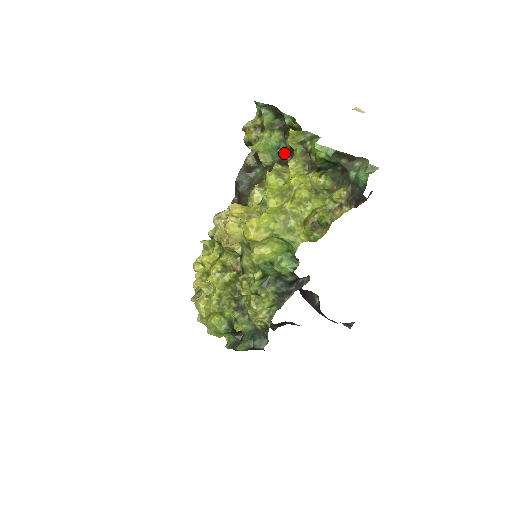
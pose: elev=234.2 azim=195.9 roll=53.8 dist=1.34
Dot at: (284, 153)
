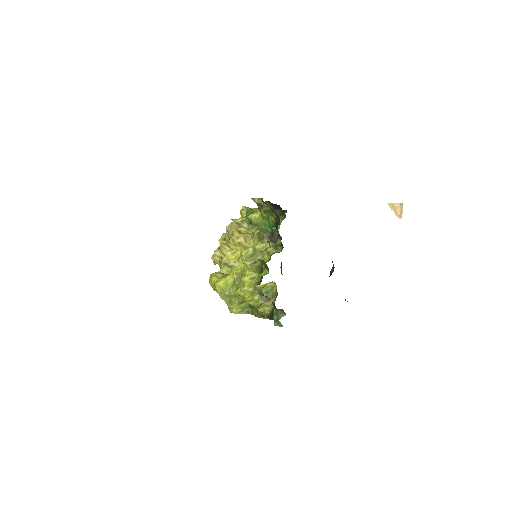
Dot at: (278, 231)
